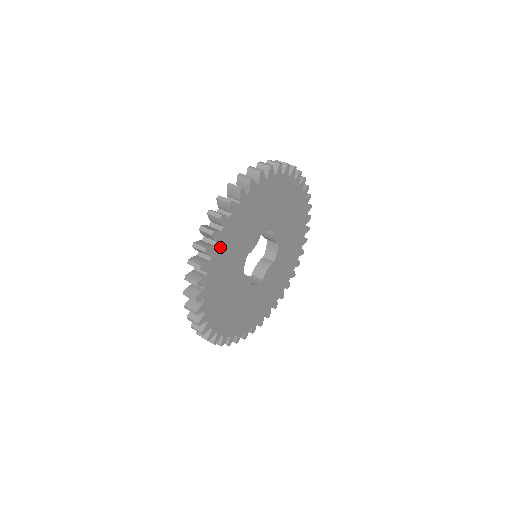
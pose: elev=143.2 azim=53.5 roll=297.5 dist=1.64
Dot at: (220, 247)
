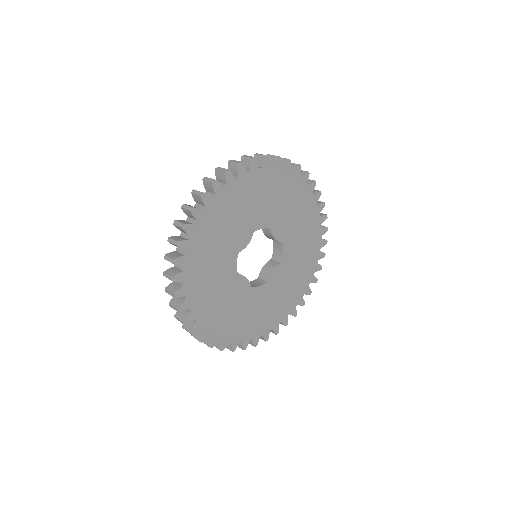
Dot at: (197, 241)
